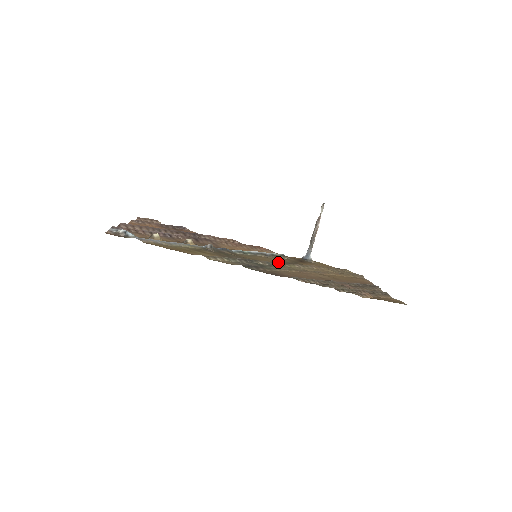
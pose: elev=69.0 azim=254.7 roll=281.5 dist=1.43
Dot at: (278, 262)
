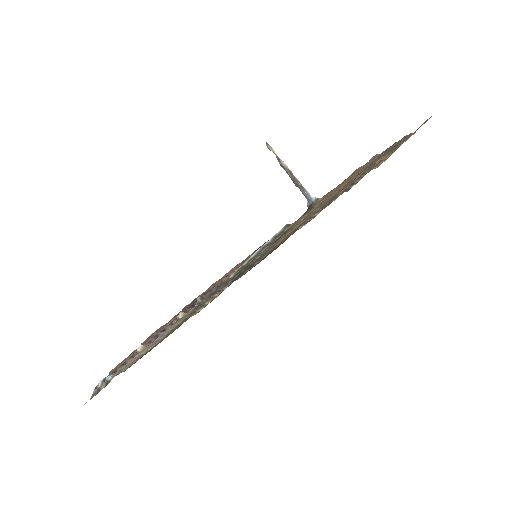
Dot at: occluded
